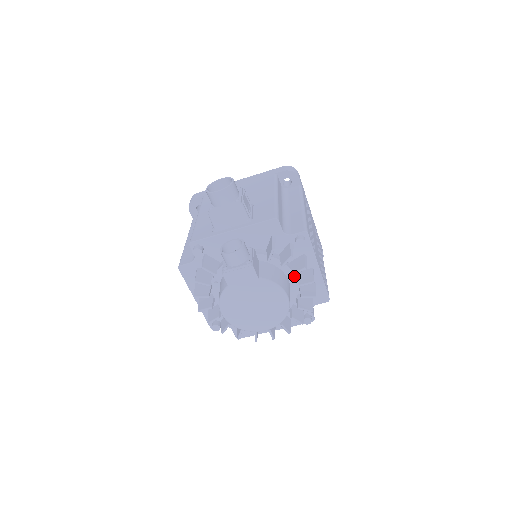
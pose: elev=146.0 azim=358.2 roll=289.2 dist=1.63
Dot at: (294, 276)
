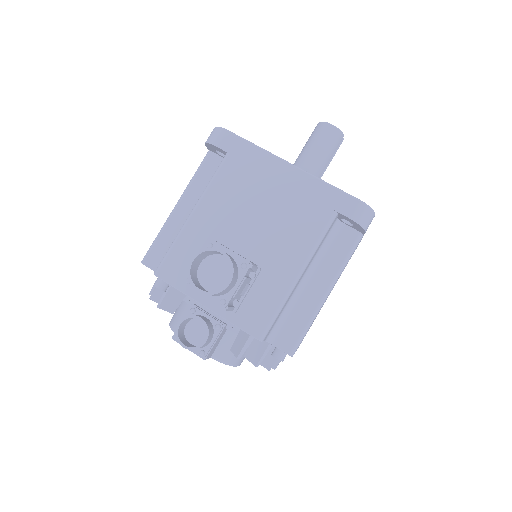
Dot at: occluded
